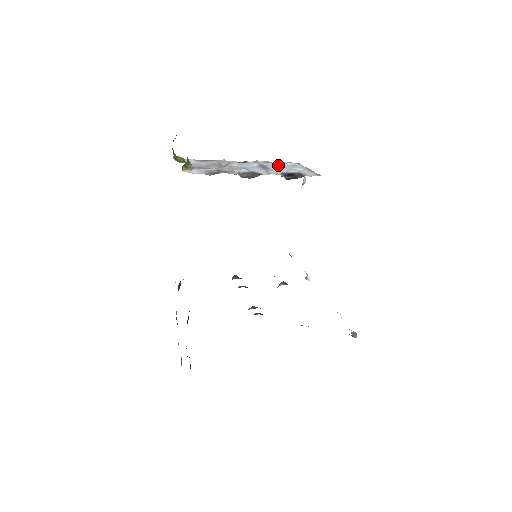
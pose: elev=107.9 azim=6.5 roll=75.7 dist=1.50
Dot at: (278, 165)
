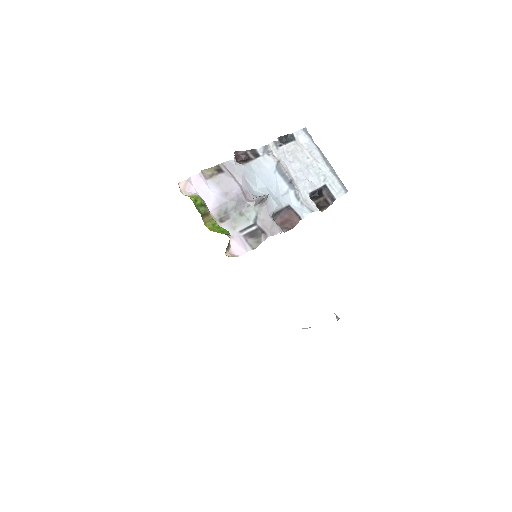
Dot at: (295, 159)
